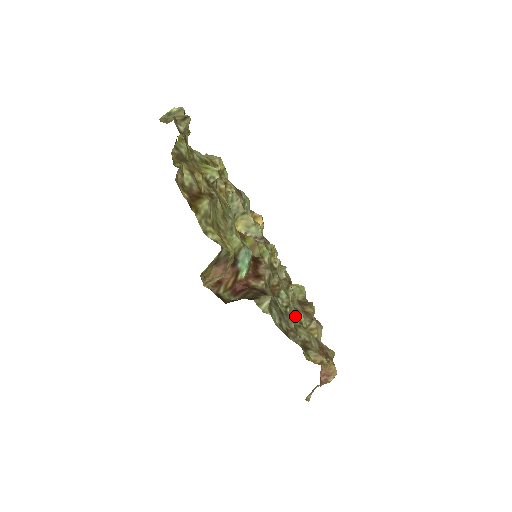
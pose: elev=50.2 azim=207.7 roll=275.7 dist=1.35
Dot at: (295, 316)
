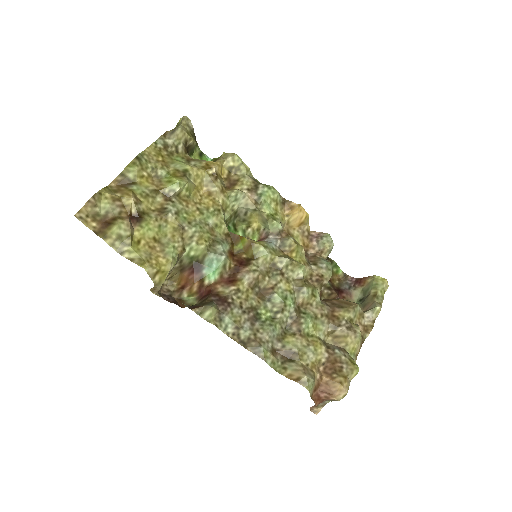
Dot at: (294, 322)
